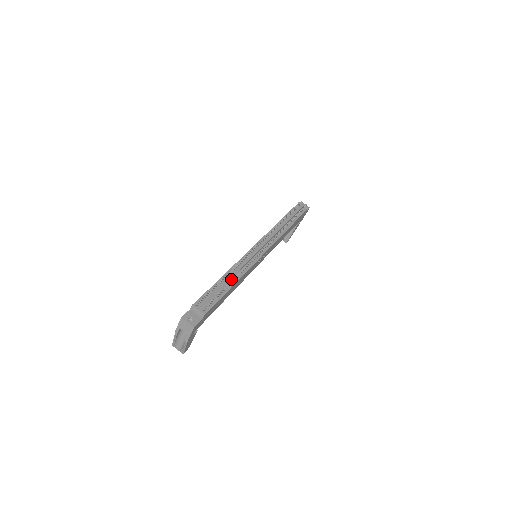
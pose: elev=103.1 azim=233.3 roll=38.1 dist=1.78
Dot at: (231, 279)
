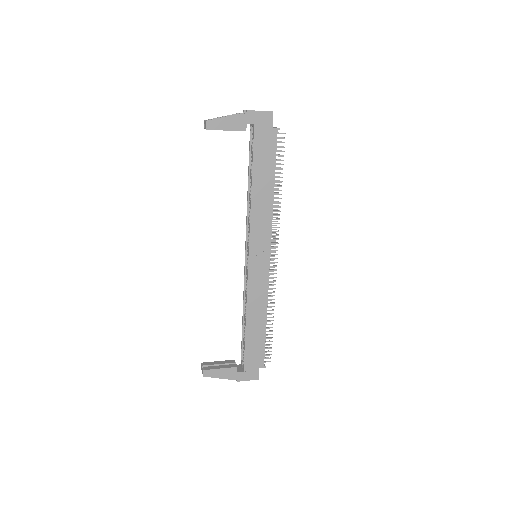
Dot at: occluded
